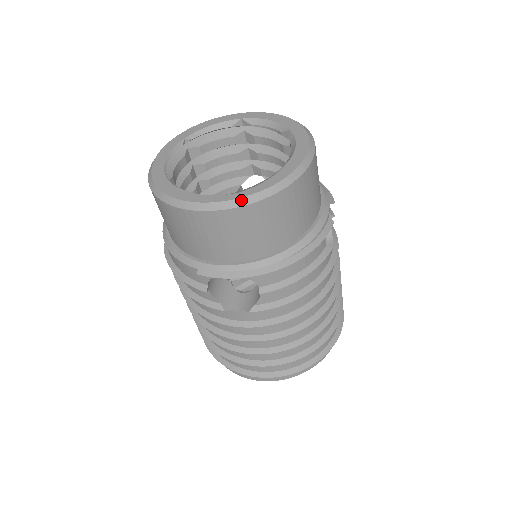
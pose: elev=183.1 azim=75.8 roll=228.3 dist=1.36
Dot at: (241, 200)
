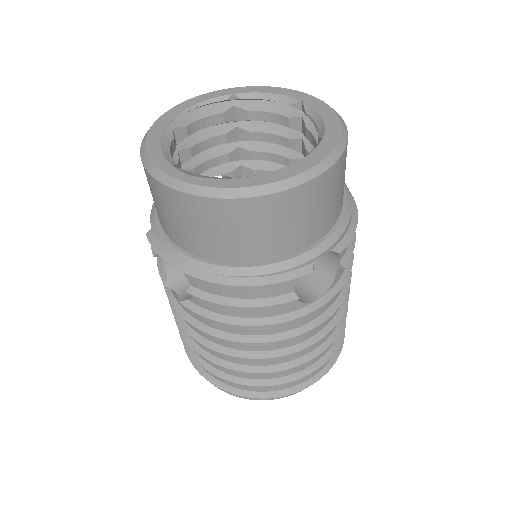
Dot at: (182, 184)
